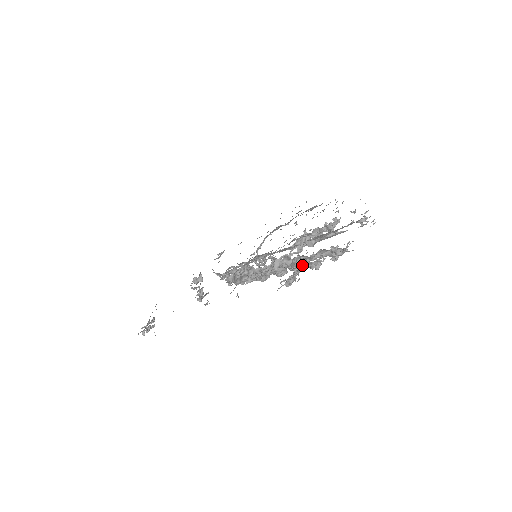
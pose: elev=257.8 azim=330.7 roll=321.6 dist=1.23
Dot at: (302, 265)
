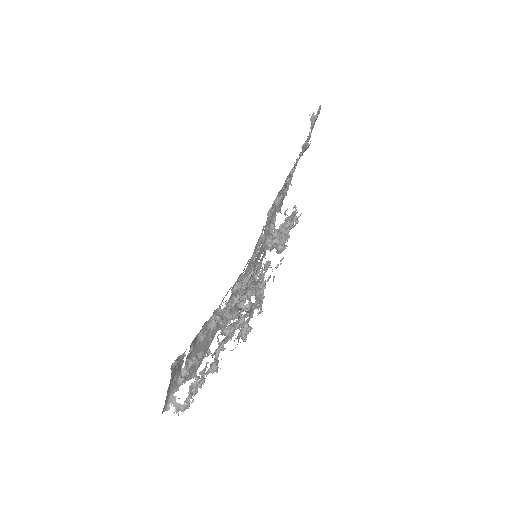
Dot at: occluded
